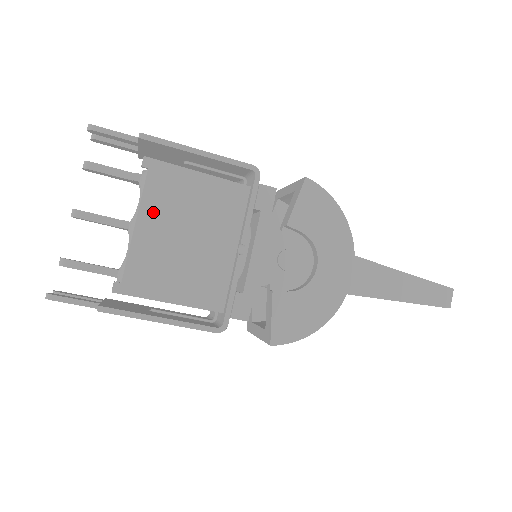
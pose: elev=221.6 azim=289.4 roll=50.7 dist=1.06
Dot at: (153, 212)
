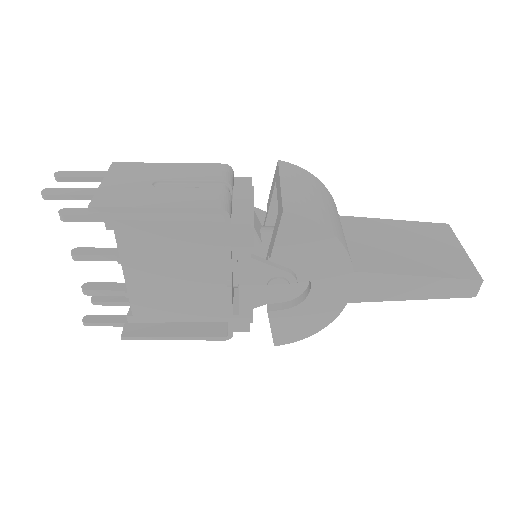
Dot at: (135, 263)
